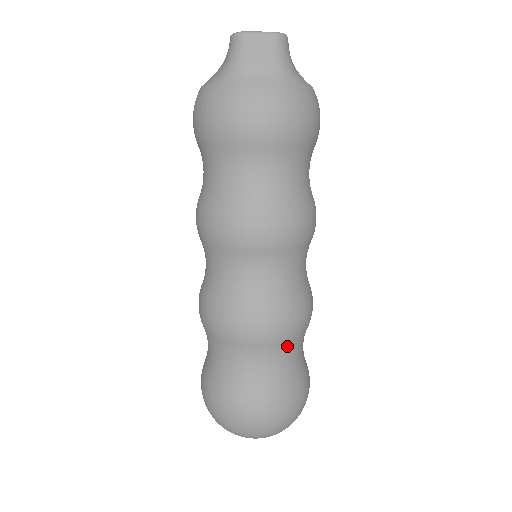
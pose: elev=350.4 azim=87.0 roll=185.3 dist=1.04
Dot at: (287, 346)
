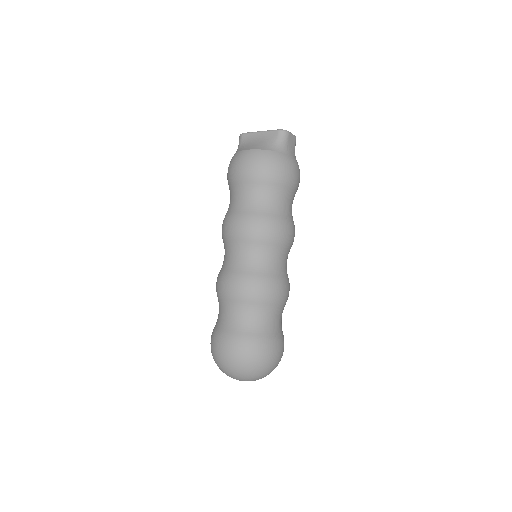
Dot at: occluded
